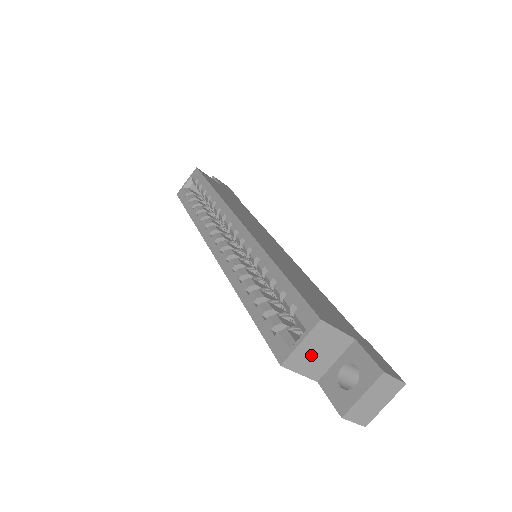
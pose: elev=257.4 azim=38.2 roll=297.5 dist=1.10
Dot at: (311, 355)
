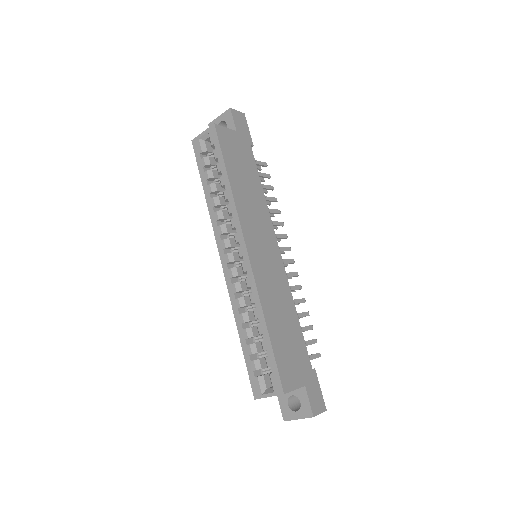
Dot at: occluded
